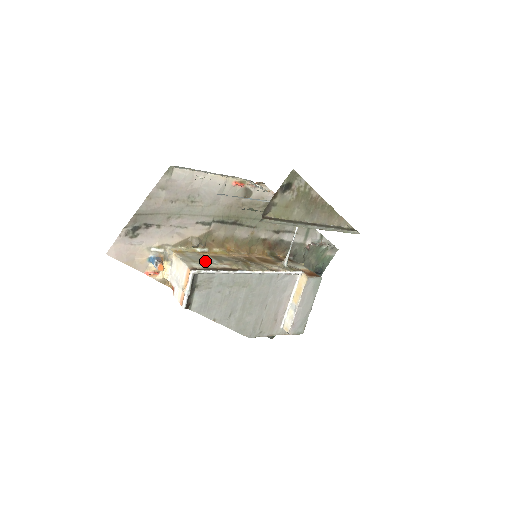
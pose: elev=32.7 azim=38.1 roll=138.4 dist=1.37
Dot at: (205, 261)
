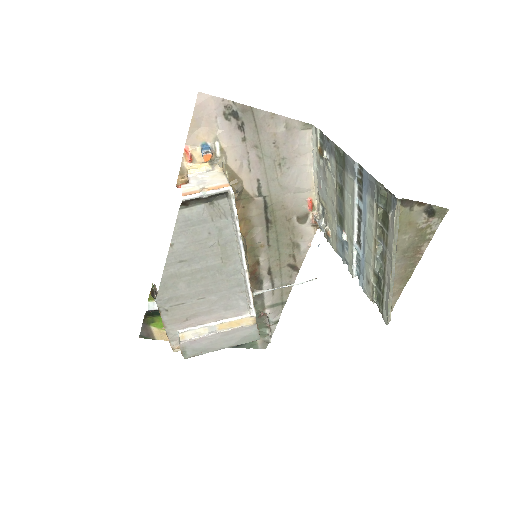
Dot at: occluded
